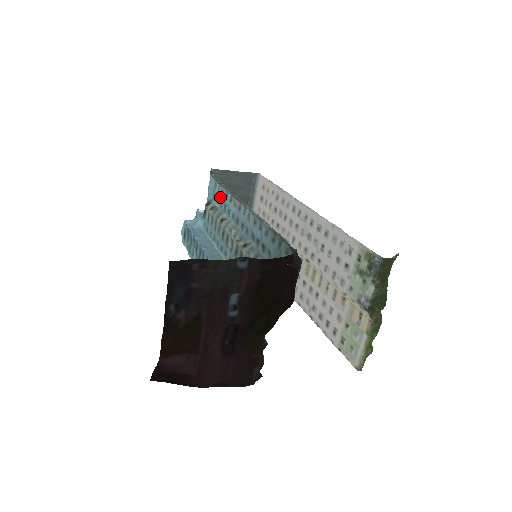
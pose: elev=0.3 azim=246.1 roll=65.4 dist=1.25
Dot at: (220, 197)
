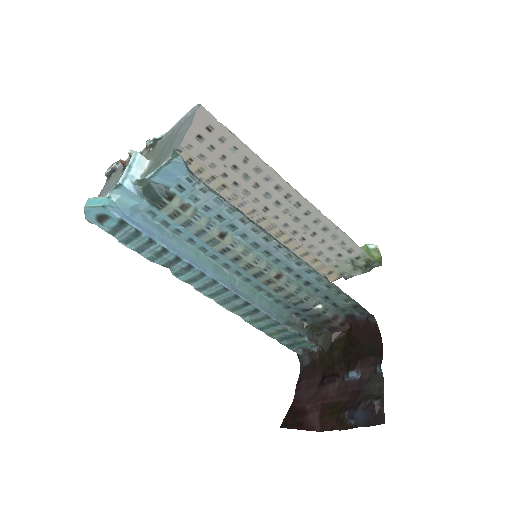
Dot at: (208, 202)
